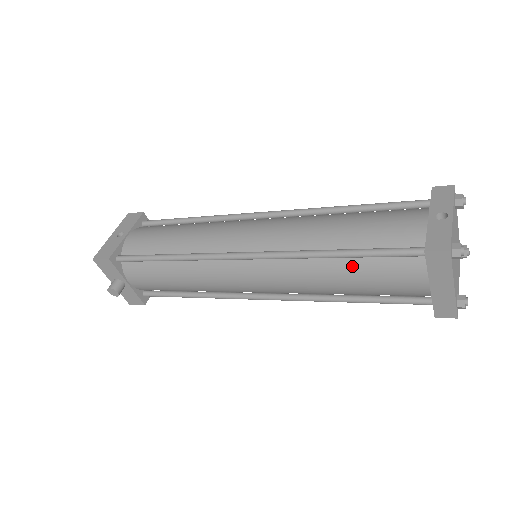
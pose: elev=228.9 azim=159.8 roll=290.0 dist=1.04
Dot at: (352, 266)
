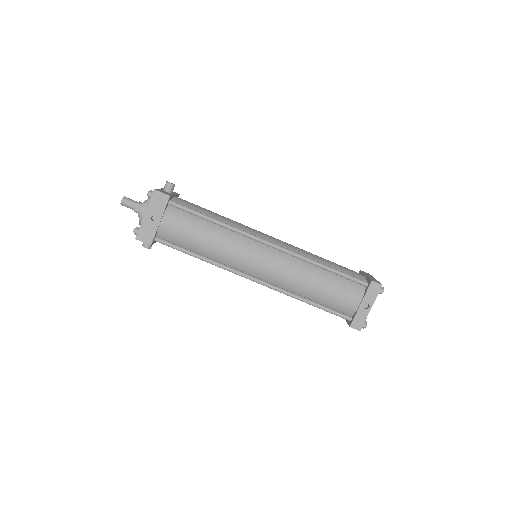
Dot at: occluded
